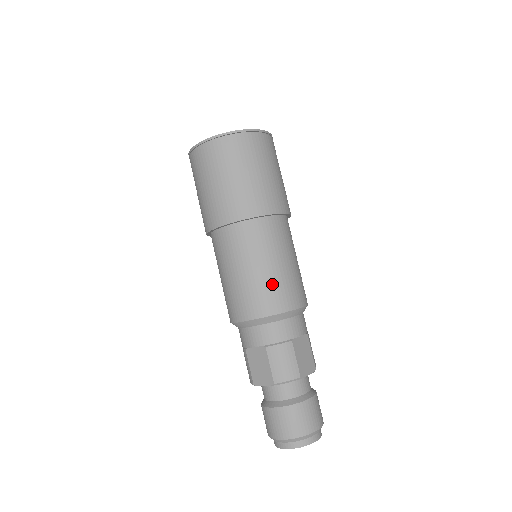
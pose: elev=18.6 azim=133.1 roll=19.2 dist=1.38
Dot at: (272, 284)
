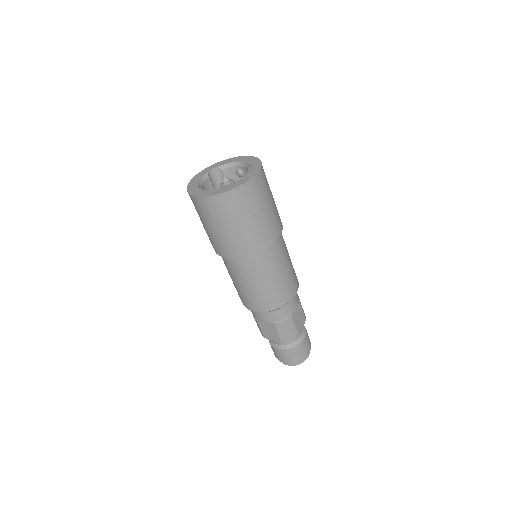
Dot at: (276, 290)
